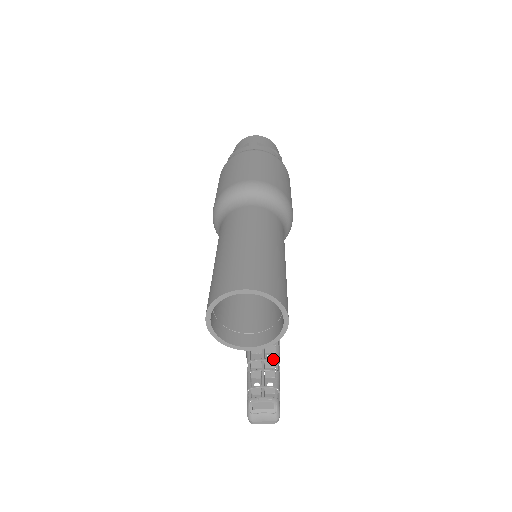
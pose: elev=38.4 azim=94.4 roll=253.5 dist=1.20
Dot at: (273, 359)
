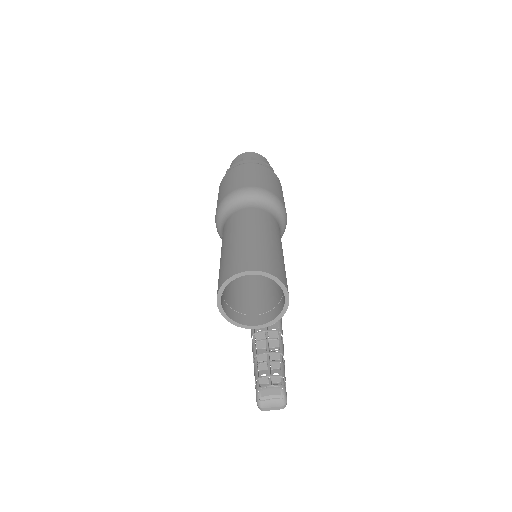
Dot at: (277, 352)
